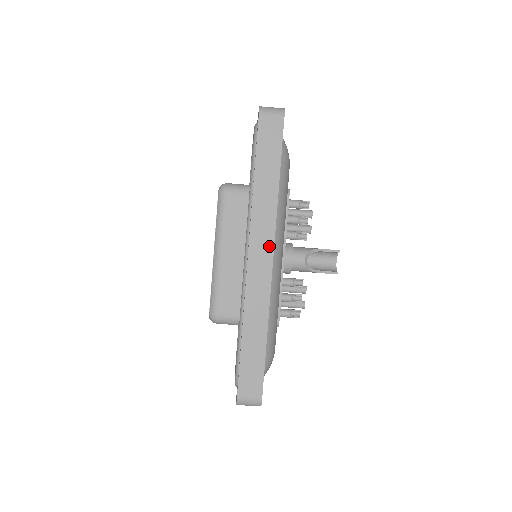
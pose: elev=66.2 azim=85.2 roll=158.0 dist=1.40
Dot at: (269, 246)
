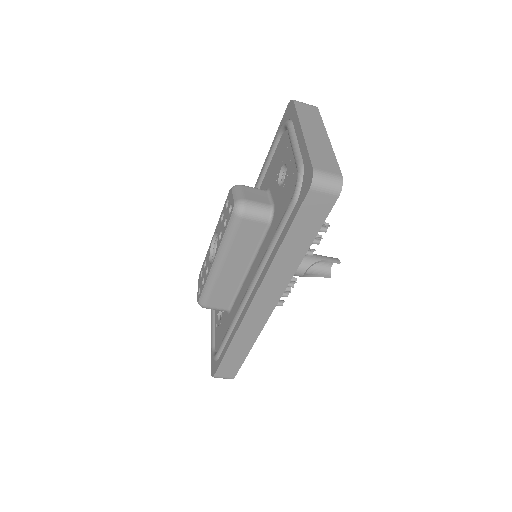
Dot at: (275, 298)
